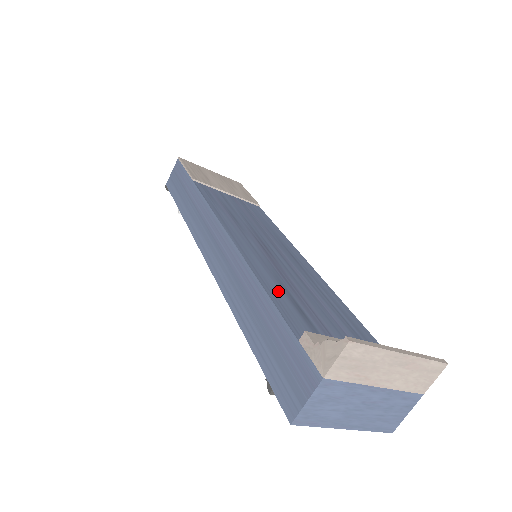
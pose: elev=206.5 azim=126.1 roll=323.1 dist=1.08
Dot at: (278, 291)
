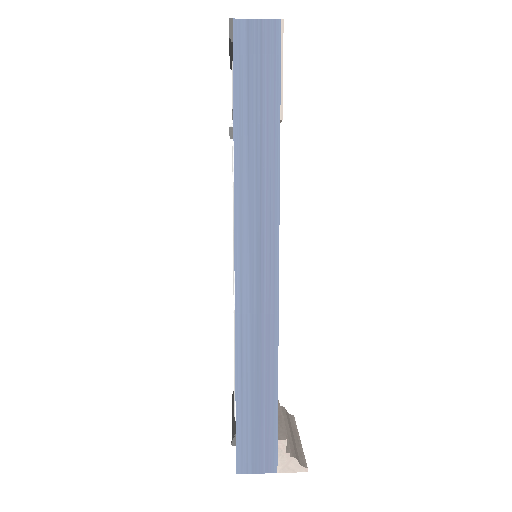
Dot at: occluded
